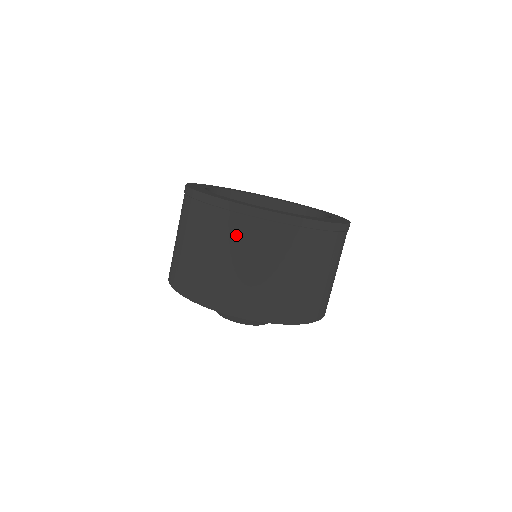
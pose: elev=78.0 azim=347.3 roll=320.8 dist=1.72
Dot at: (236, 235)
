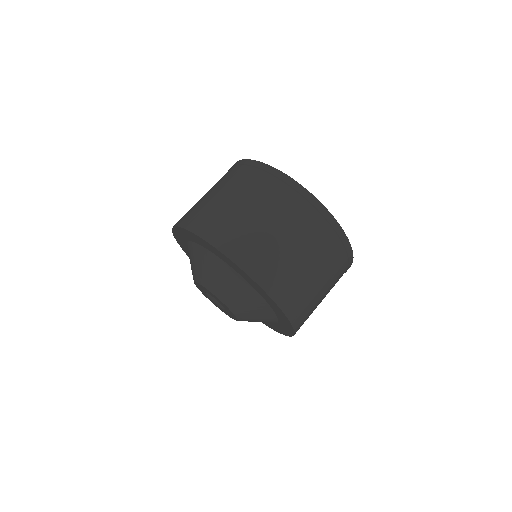
Dot at: (238, 179)
